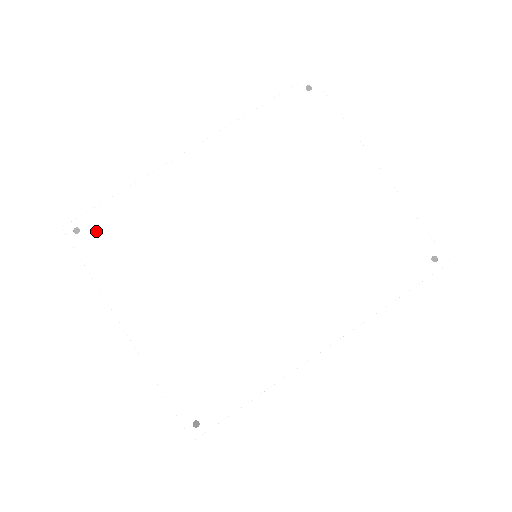
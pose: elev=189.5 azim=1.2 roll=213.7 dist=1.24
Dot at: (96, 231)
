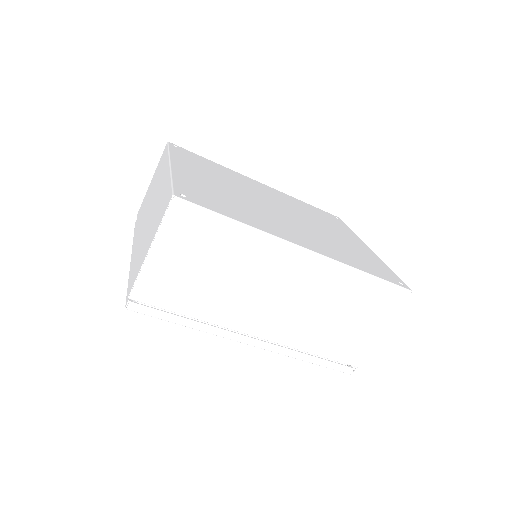
Dot at: (186, 153)
